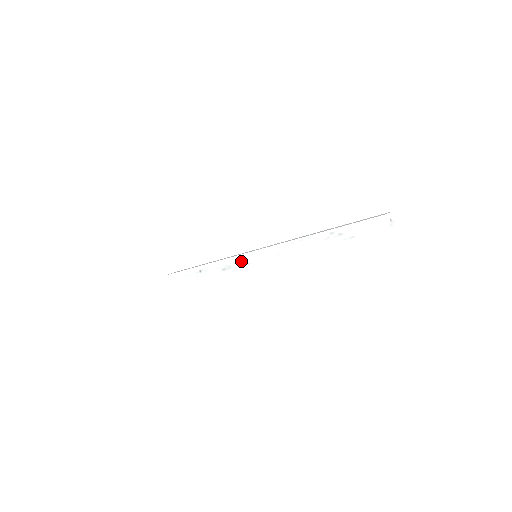
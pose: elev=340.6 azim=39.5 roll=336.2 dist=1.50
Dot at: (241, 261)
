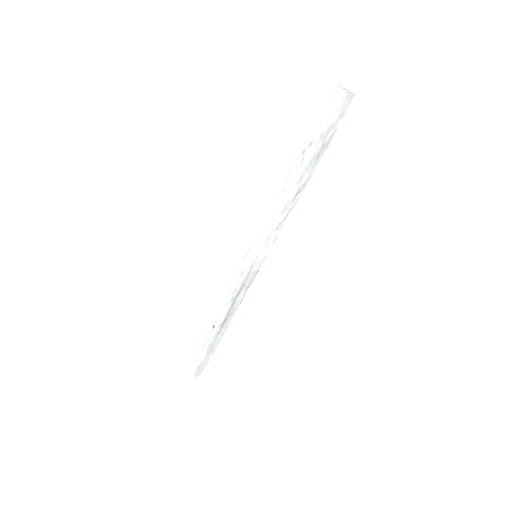
Dot at: (243, 271)
